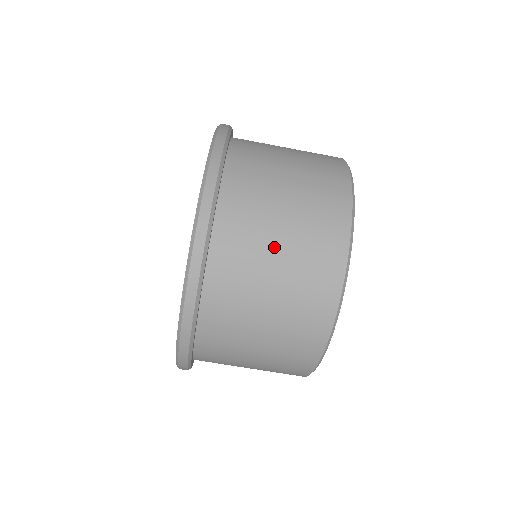
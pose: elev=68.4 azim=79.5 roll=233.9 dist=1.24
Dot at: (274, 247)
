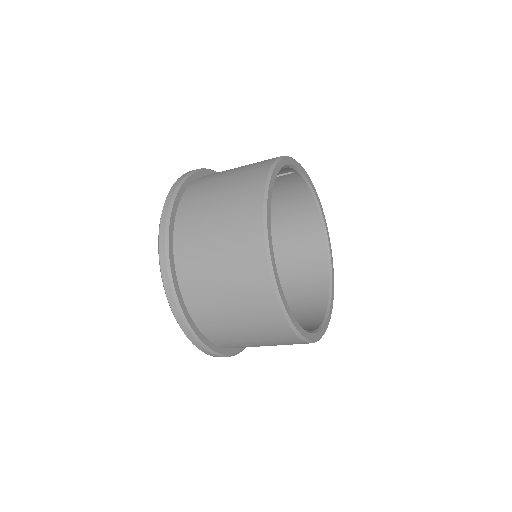
Dot at: occluded
